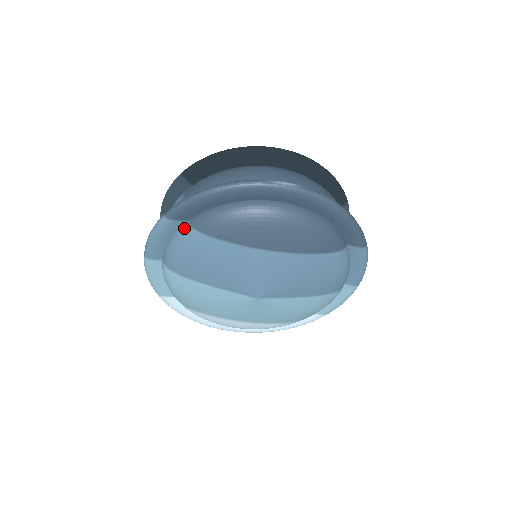
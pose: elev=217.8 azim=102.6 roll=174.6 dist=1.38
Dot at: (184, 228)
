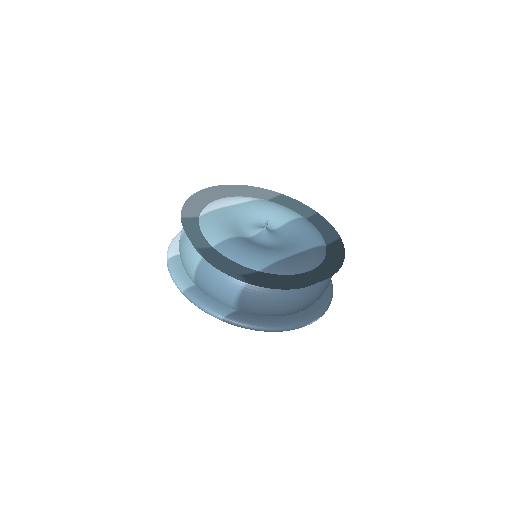
Dot at: occluded
